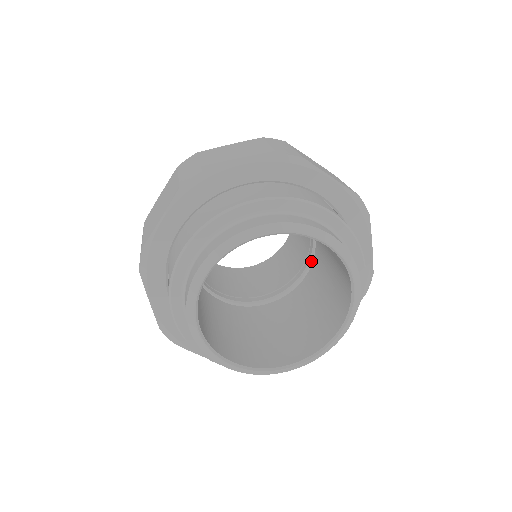
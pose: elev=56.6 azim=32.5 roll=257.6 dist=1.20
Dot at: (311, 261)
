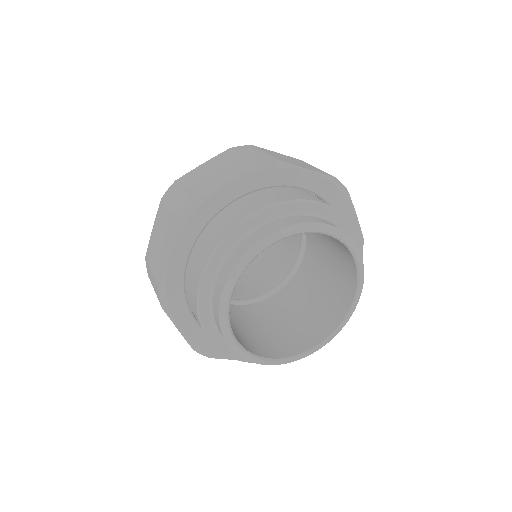
Dot at: (303, 243)
